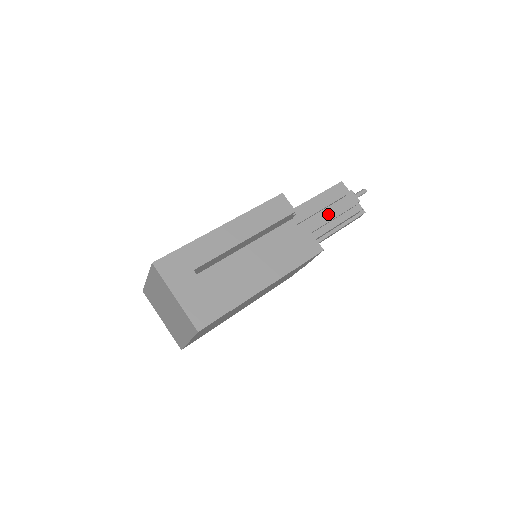
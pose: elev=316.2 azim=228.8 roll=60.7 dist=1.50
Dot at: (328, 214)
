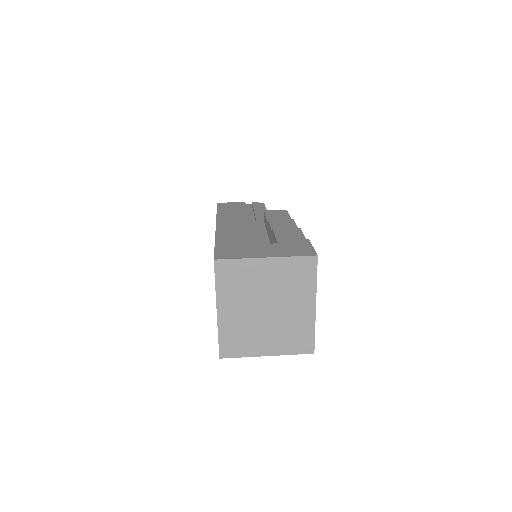
Dot at: (254, 211)
